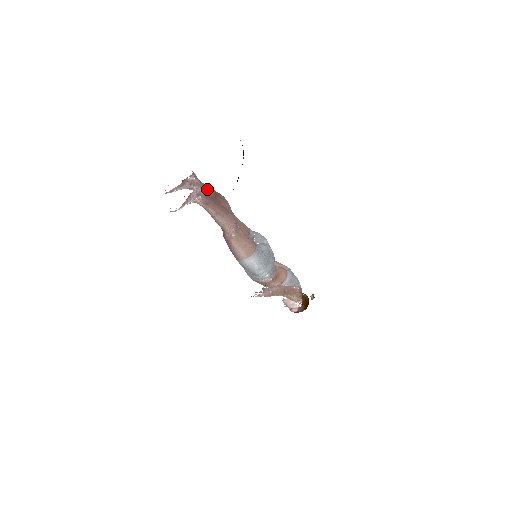
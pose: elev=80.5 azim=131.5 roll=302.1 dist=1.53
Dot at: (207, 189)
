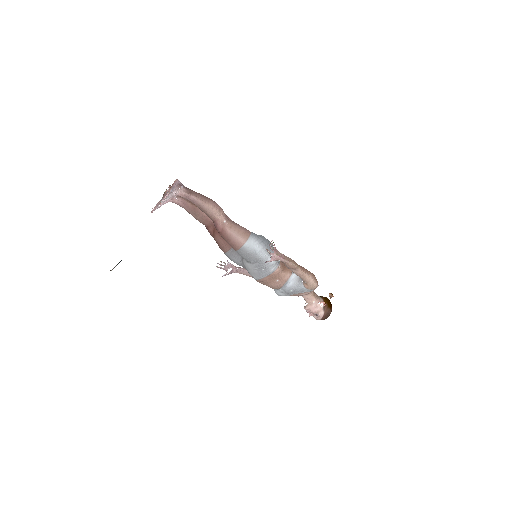
Dot at: occluded
